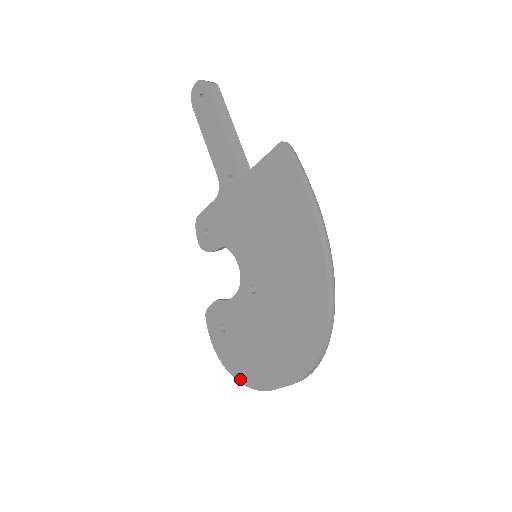
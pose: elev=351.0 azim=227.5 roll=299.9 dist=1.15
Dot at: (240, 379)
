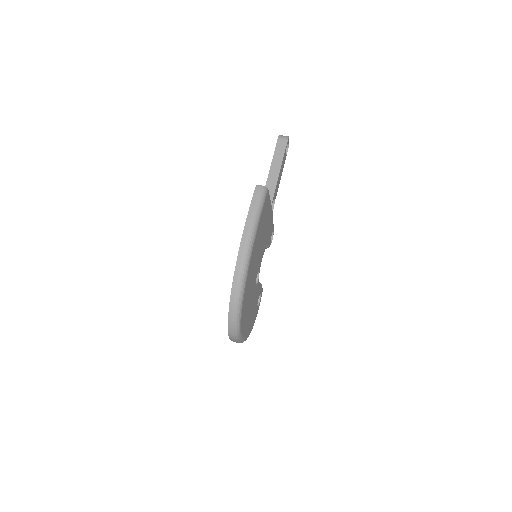
Dot at: occluded
